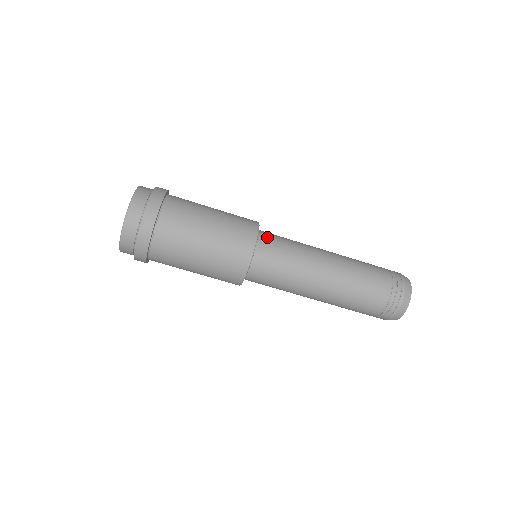
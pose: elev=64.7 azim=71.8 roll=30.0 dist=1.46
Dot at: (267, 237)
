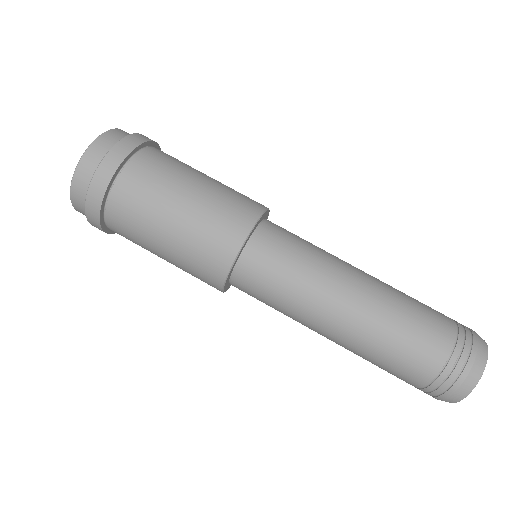
Dot at: (272, 231)
